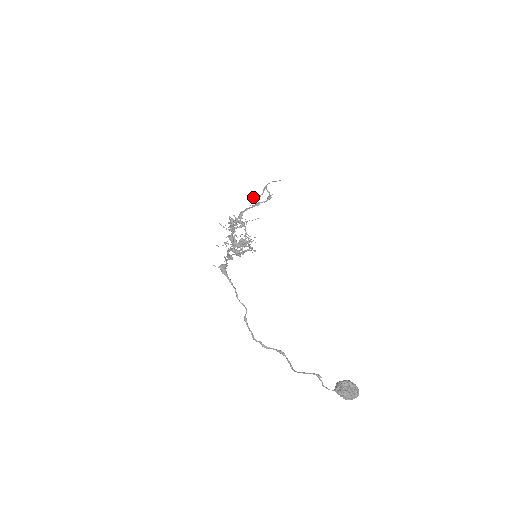
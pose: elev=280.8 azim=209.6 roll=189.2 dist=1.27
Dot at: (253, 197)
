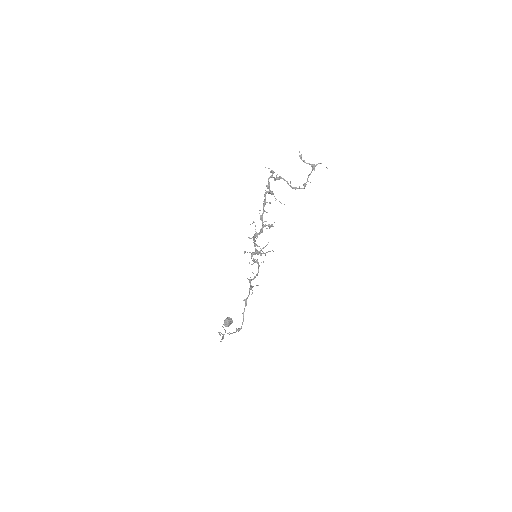
Dot at: (301, 154)
